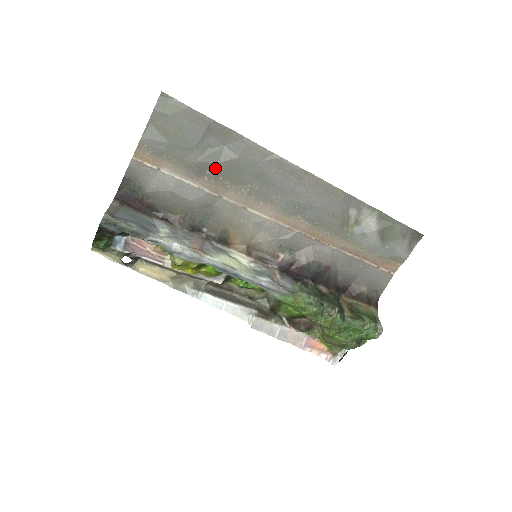
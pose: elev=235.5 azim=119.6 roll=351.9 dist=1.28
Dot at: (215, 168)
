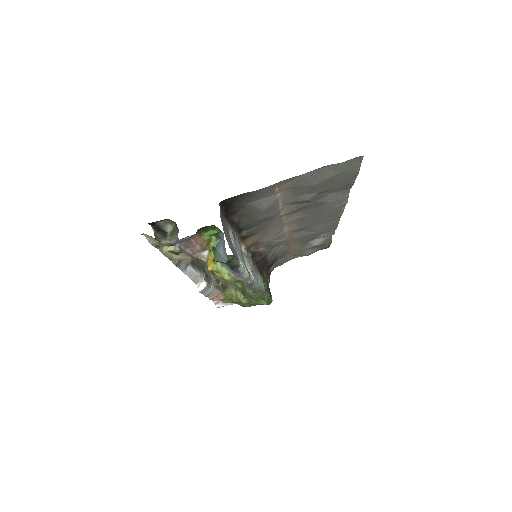
Dot at: (308, 204)
